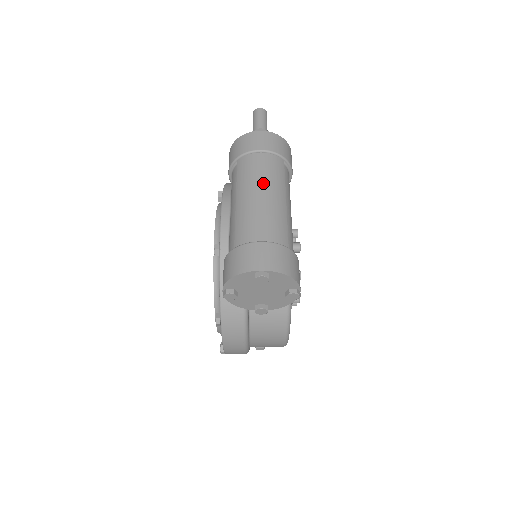
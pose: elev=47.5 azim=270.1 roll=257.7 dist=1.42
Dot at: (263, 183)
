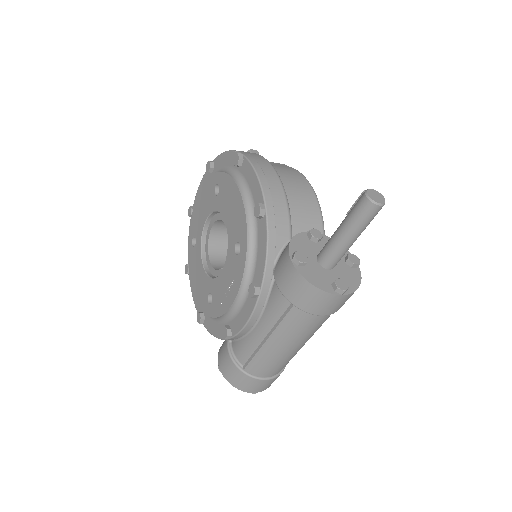
Dot at: (301, 341)
